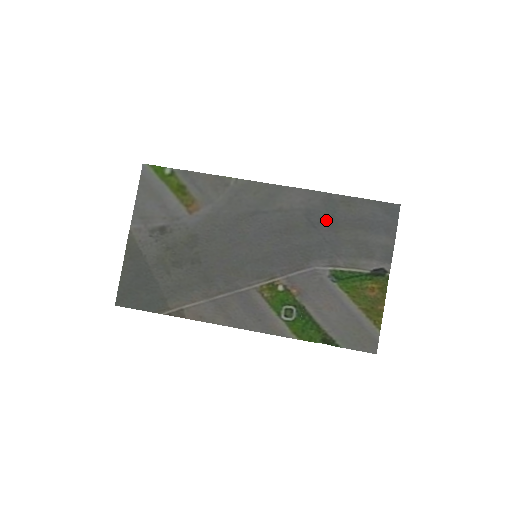
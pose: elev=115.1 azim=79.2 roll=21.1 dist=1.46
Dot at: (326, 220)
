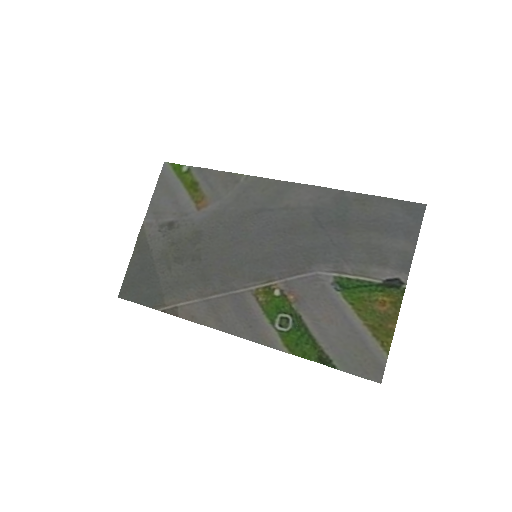
Dot at: (336, 220)
